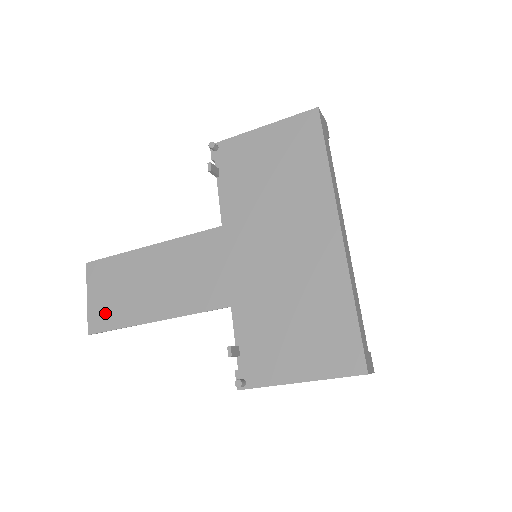
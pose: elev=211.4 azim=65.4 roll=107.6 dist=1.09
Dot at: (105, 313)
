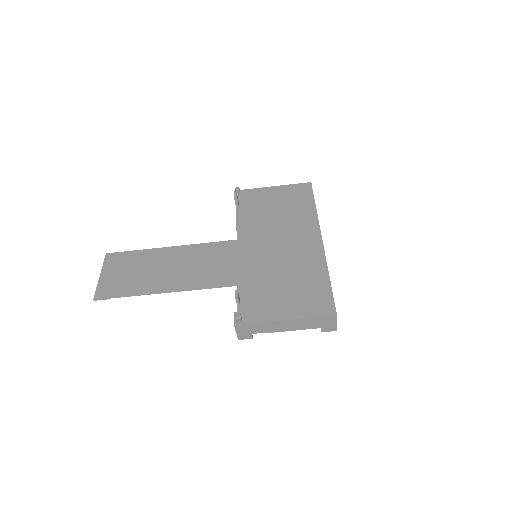
Dot at: (115, 286)
